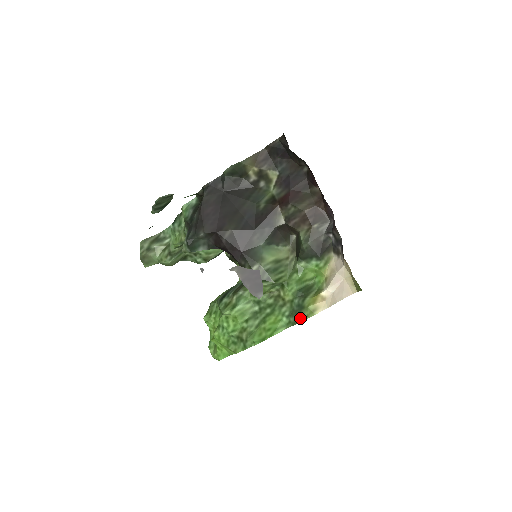
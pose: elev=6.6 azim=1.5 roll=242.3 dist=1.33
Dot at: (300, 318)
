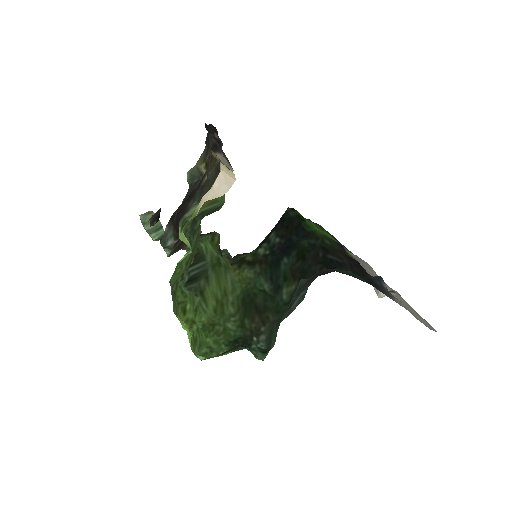
Dot at: (187, 227)
